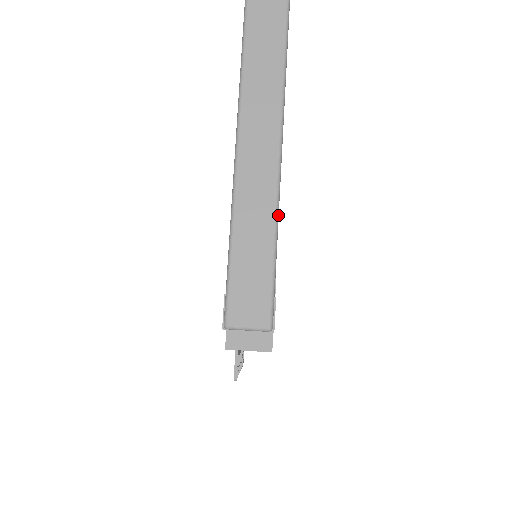
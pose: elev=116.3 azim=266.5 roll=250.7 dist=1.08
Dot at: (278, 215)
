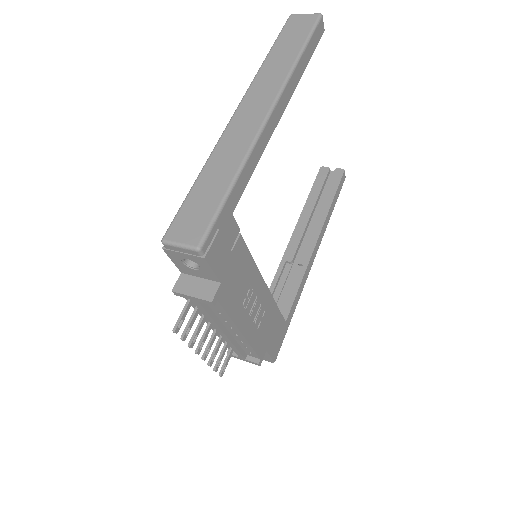
Dot at: (245, 163)
